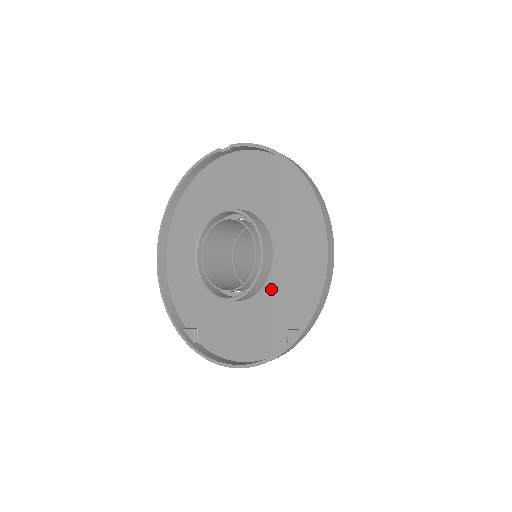
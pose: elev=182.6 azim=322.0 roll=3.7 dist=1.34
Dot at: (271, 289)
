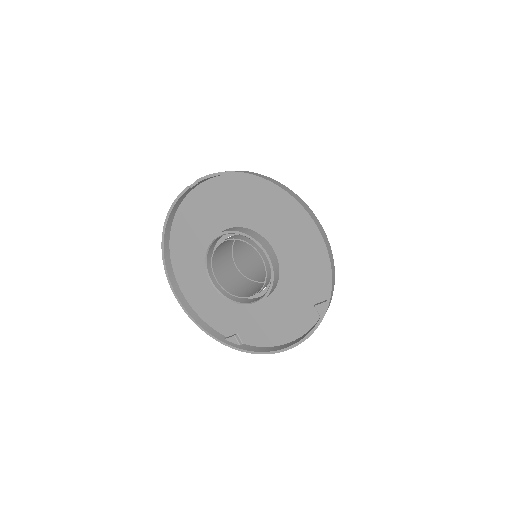
Dot at: (286, 280)
